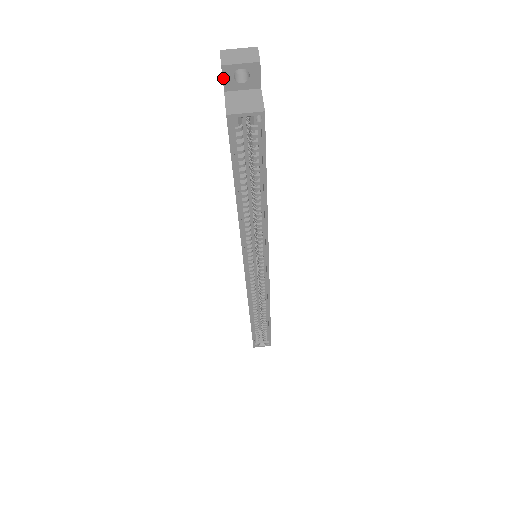
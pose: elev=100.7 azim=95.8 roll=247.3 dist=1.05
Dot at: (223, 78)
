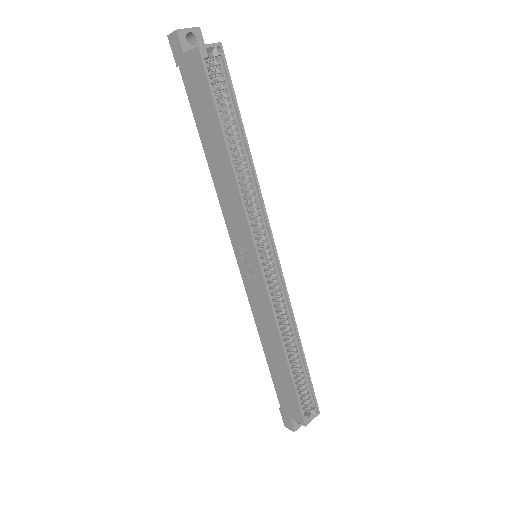
Dot at: (180, 41)
